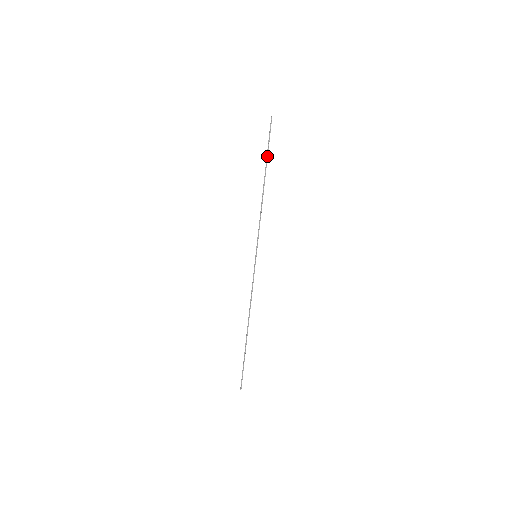
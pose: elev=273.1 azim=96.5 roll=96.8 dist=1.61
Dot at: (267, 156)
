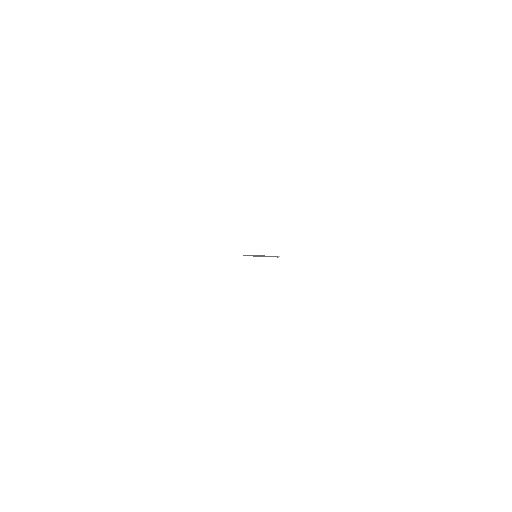
Dot at: (246, 255)
